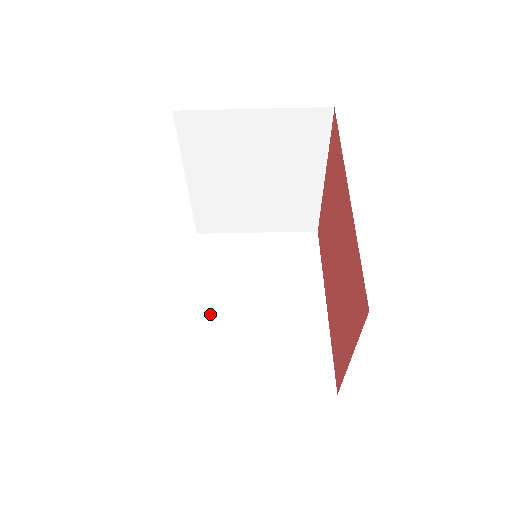
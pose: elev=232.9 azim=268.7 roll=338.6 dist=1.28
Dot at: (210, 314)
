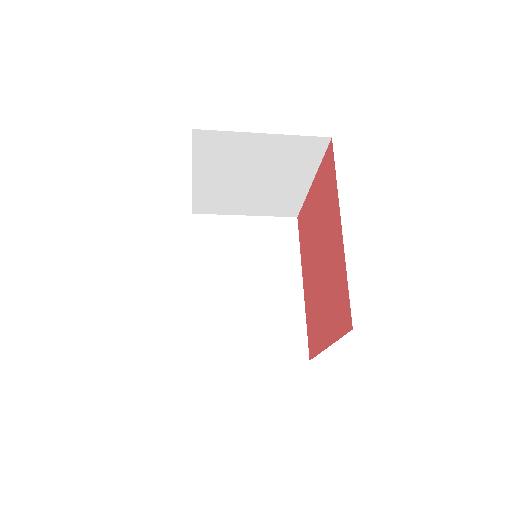
Dot at: (208, 291)
